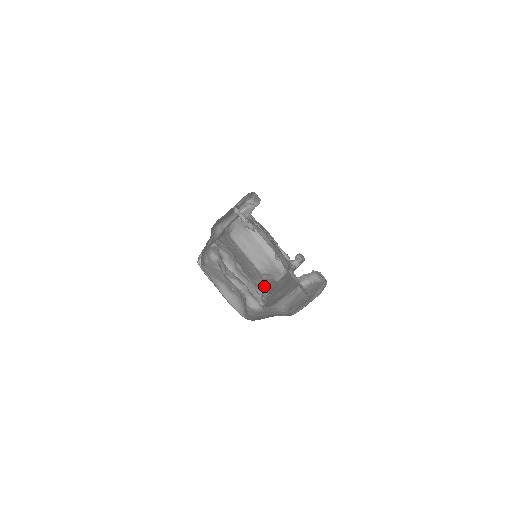
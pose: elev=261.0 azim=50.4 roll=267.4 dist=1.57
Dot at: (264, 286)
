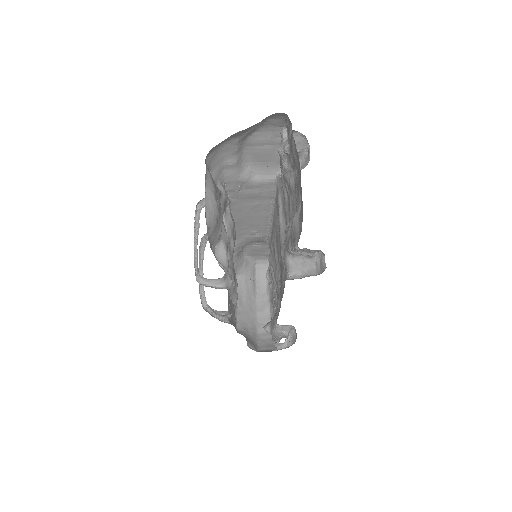
Dot at: occluded
